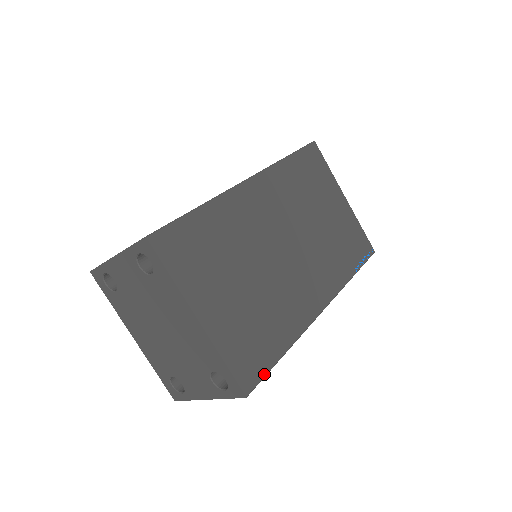
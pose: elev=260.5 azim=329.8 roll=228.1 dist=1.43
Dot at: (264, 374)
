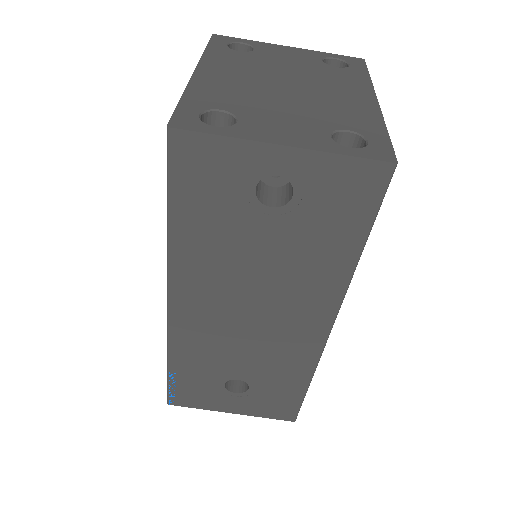
Dot at: (380, 205)
